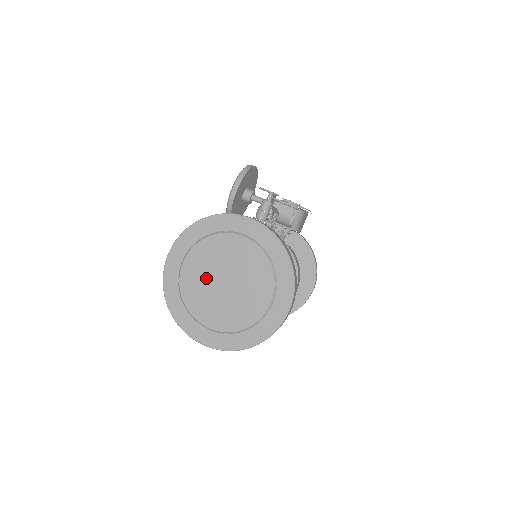
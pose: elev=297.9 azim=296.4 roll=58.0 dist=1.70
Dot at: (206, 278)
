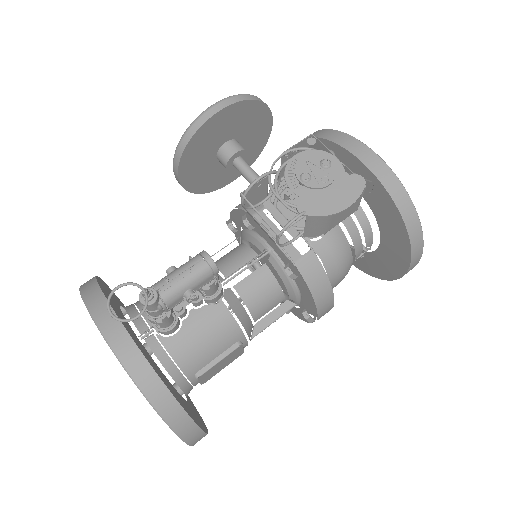
Dot at: occluded
